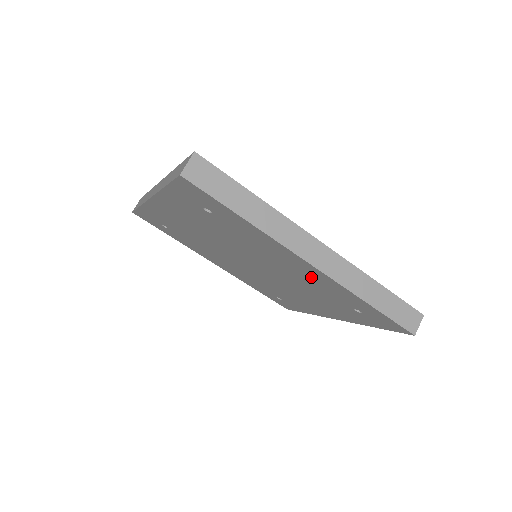
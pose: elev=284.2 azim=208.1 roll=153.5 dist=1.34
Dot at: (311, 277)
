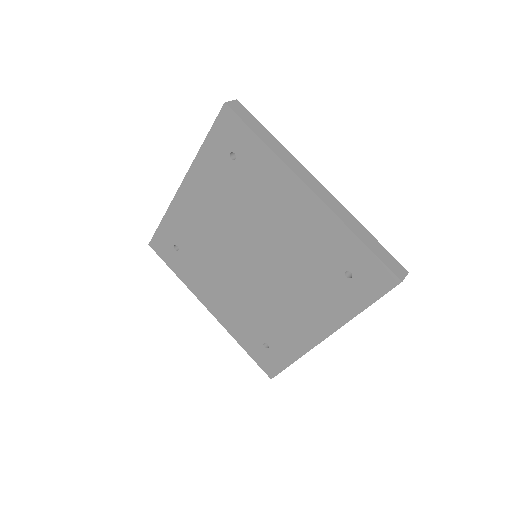
Dot at: (308, 225)
